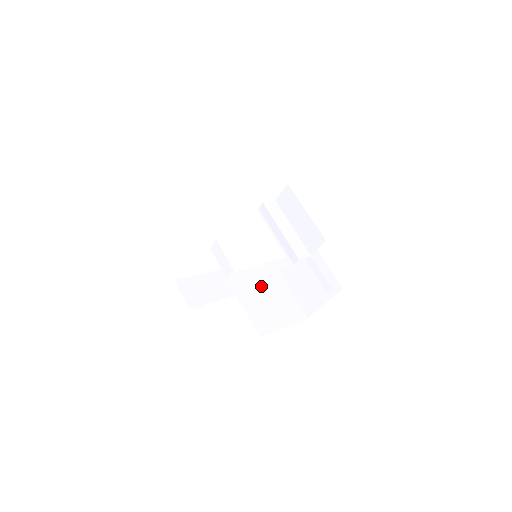
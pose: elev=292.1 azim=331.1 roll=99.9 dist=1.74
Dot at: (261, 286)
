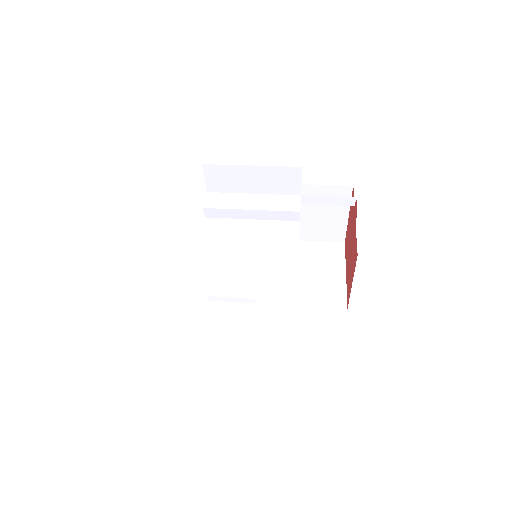
Dot at: occluded
